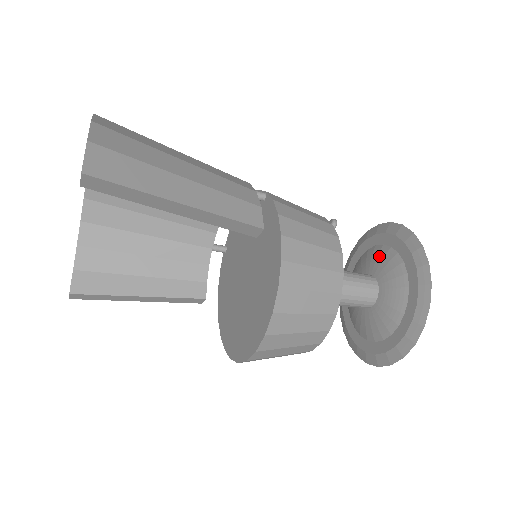
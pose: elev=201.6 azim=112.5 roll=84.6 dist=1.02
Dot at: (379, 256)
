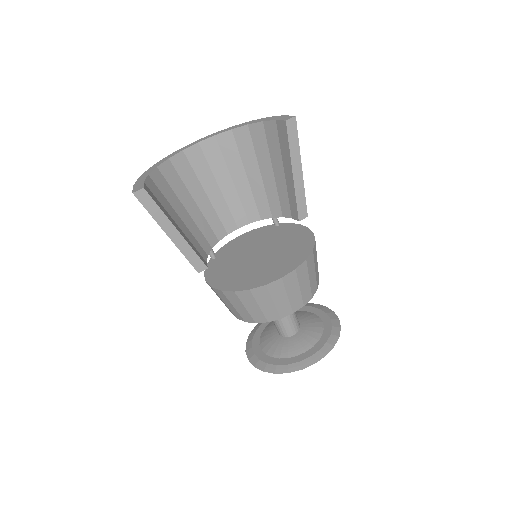
Dot at: occluded
